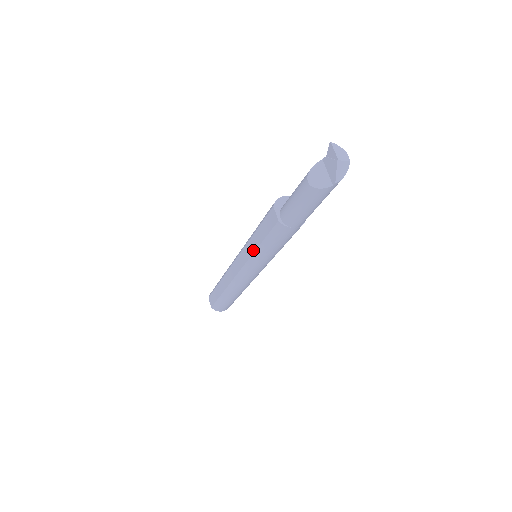
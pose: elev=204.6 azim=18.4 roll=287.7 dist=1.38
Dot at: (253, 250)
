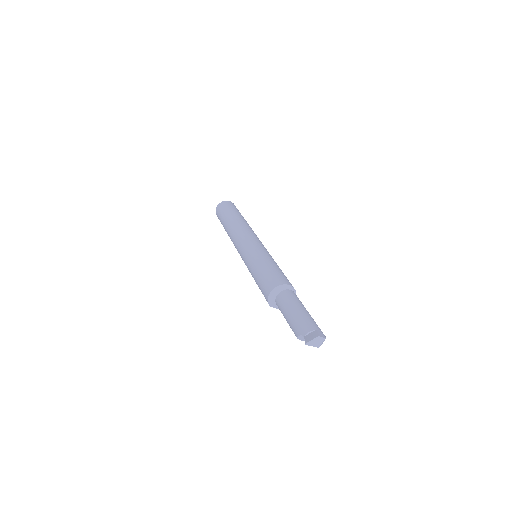
Dot at: occluded
